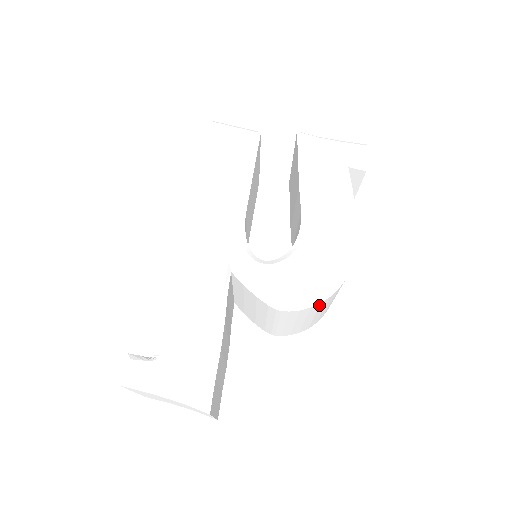
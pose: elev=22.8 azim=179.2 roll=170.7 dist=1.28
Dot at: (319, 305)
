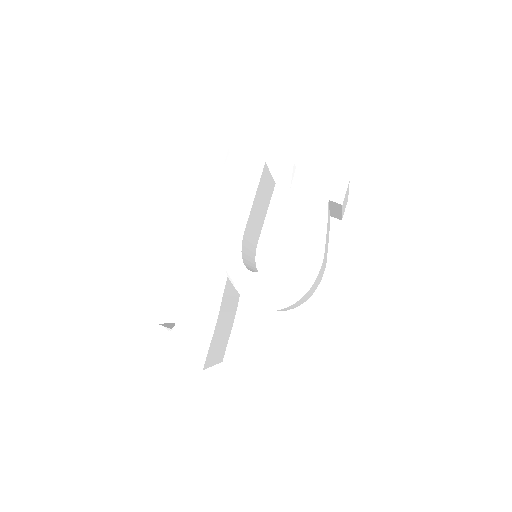
Dot at: occluded
